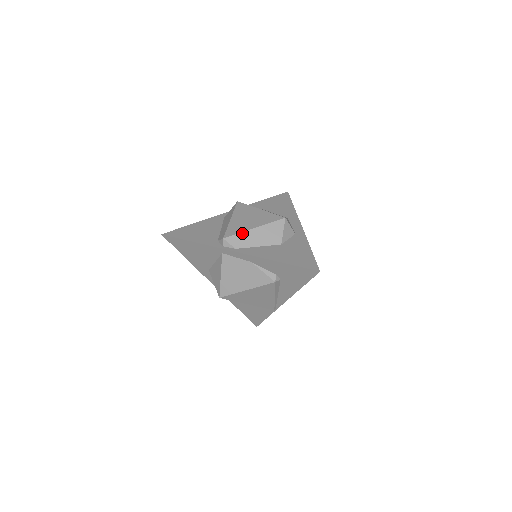
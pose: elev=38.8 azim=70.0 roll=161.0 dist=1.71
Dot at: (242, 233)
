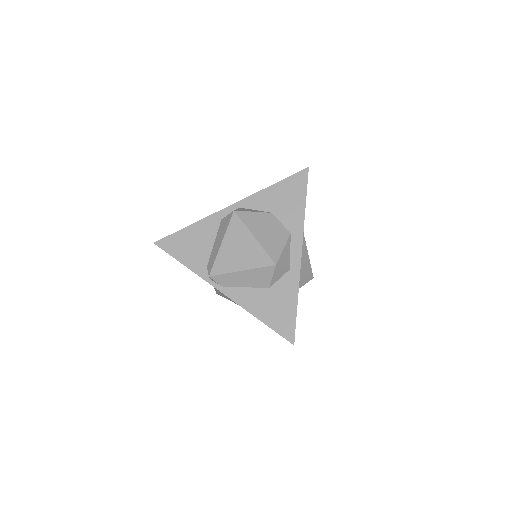
Dot at: (228, 274)
